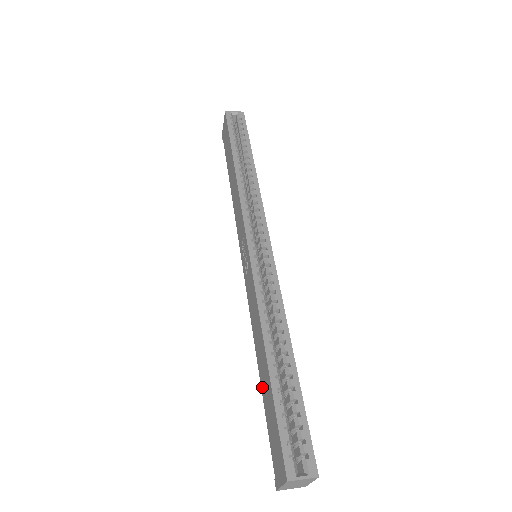
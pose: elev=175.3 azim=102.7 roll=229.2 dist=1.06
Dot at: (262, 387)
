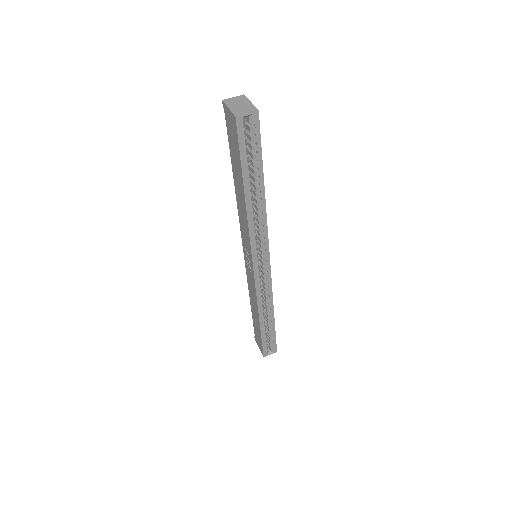
Dot at: (252, 314)
